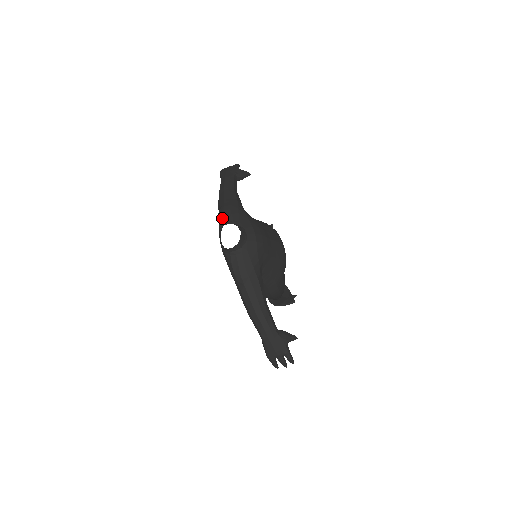
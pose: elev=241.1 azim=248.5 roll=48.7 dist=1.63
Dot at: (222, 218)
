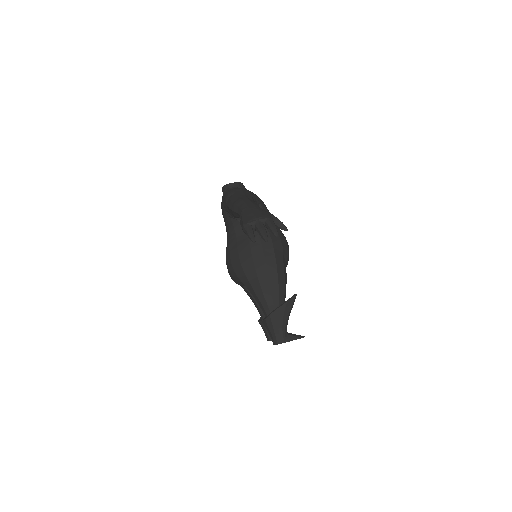
Dot at: occluded
